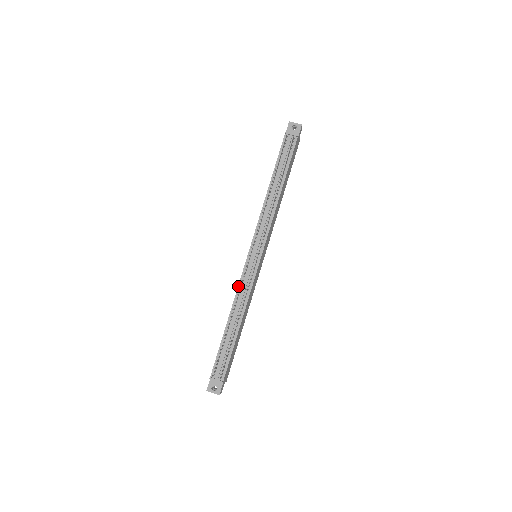
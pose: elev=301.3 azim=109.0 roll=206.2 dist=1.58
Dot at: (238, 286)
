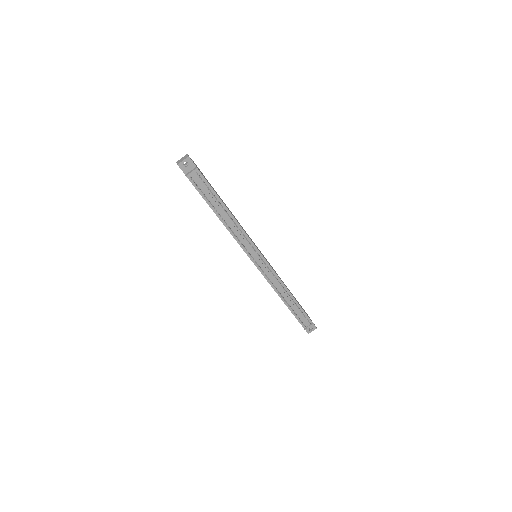
Dot at: occluded
